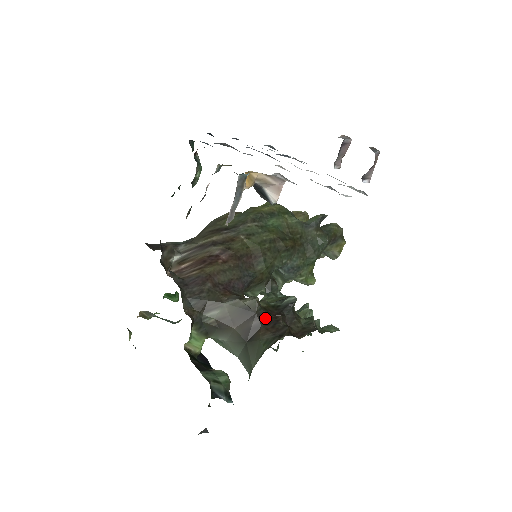
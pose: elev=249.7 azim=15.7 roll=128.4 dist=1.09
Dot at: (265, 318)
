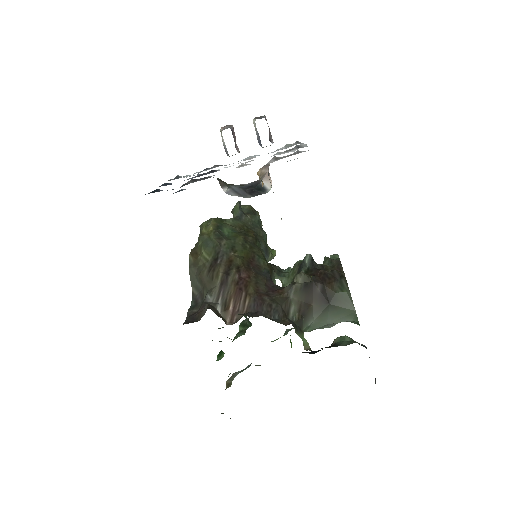
Dot at: (318, 279)
